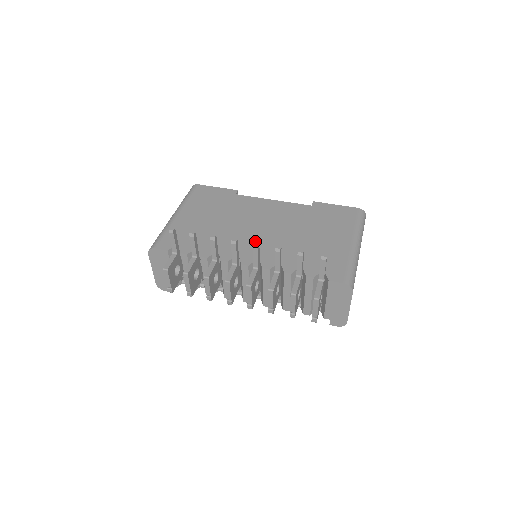
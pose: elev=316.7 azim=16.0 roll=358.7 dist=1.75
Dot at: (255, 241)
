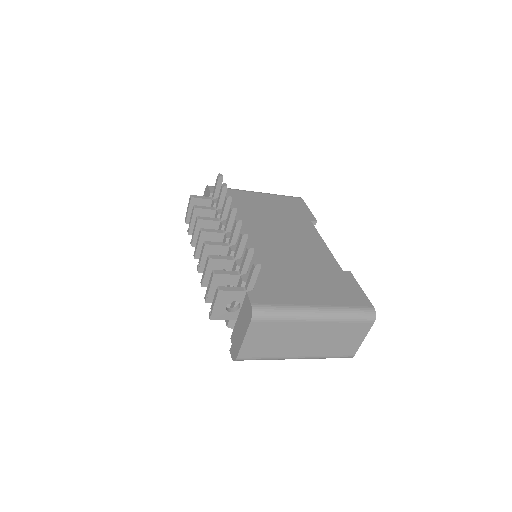
Dot at: (261, 238)
